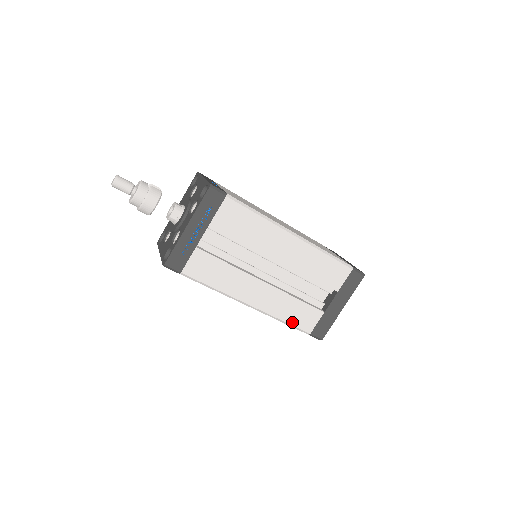
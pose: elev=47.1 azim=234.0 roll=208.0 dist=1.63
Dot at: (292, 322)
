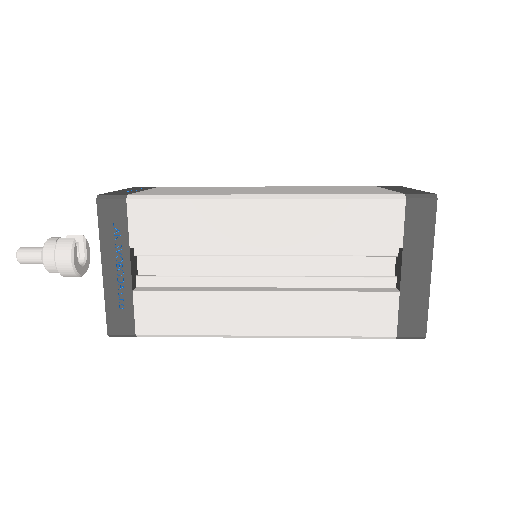
Dot at: (351, 331)
